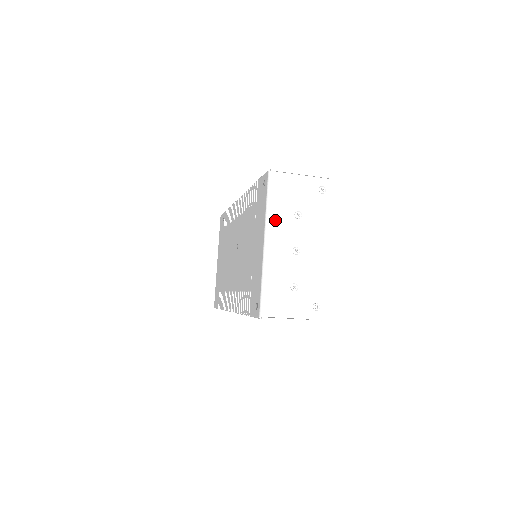
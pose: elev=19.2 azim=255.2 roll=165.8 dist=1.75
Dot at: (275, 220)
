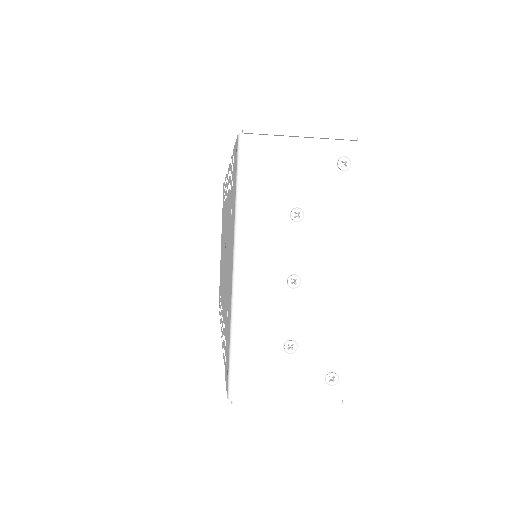
Dot at: (253, 227)
